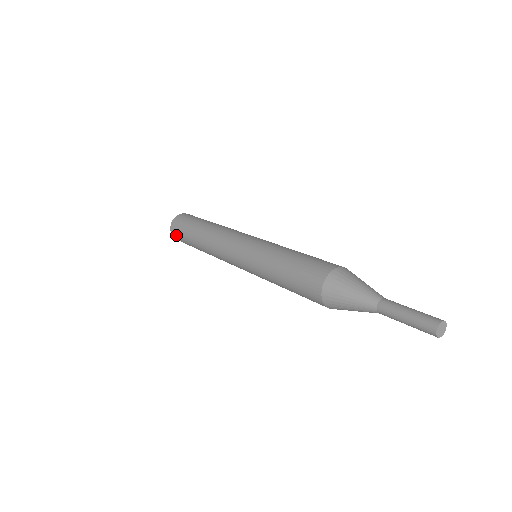
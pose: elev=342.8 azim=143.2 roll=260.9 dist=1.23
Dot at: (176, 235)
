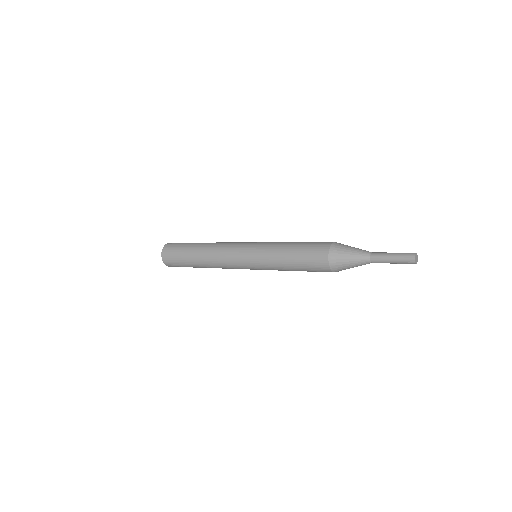
Dot at: (174, 266)
